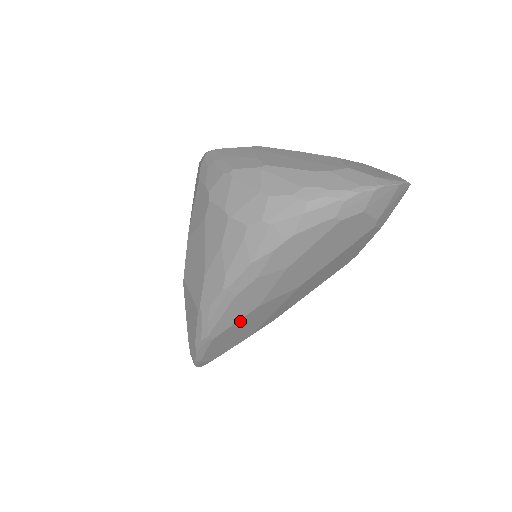
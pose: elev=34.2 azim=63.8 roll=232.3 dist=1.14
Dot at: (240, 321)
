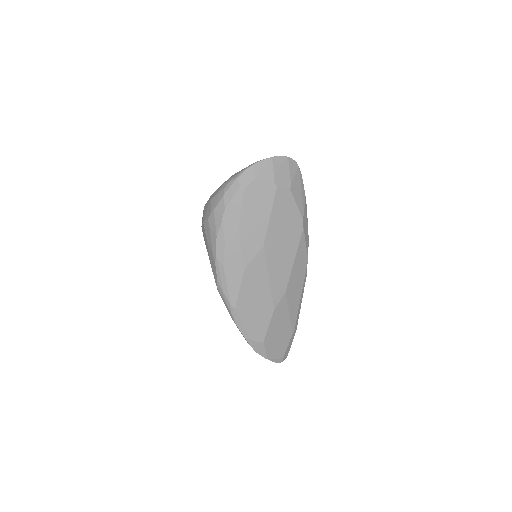
Dot at: (243, 286)
